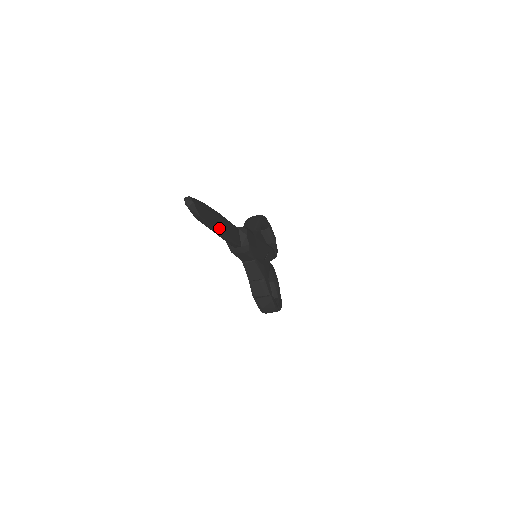
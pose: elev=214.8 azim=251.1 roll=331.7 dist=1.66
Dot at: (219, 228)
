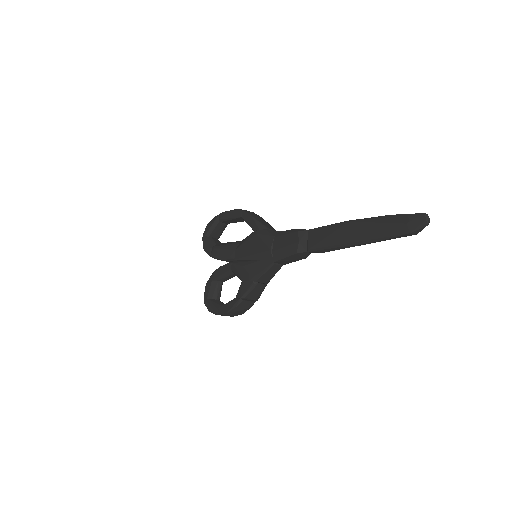
Dot at: occluded
